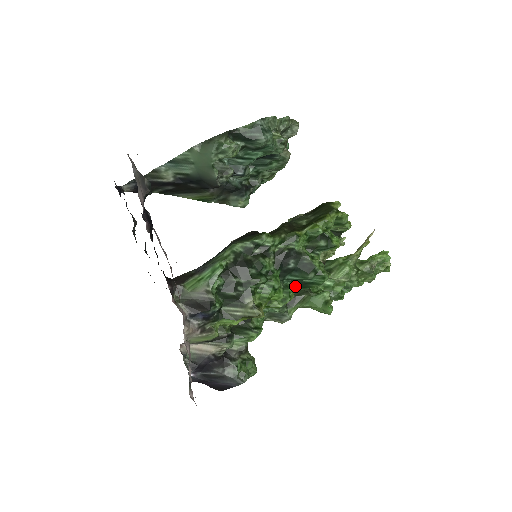
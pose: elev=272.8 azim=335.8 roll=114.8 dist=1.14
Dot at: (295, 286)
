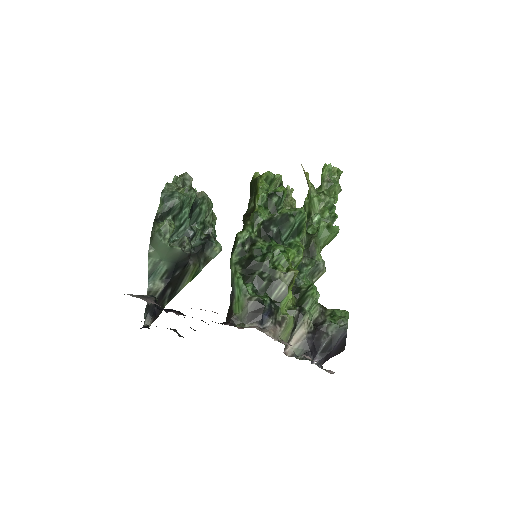
Dot at: (295, 238)
